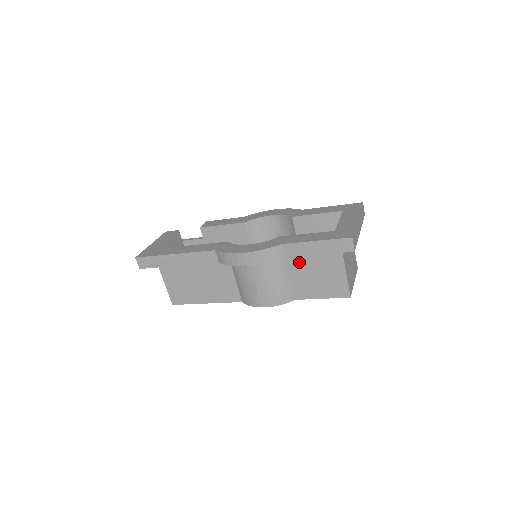
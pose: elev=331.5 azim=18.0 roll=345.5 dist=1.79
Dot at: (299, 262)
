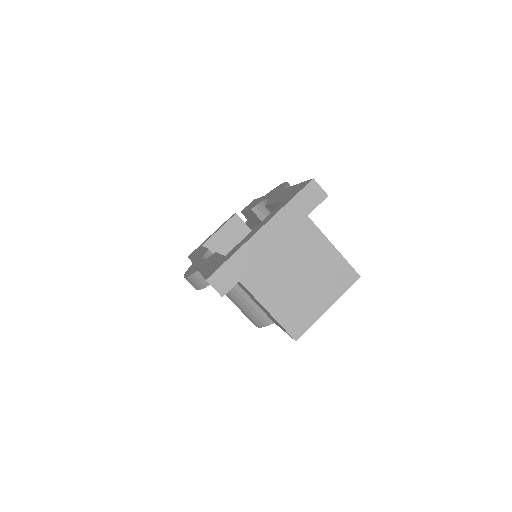
Dot at: occluded
